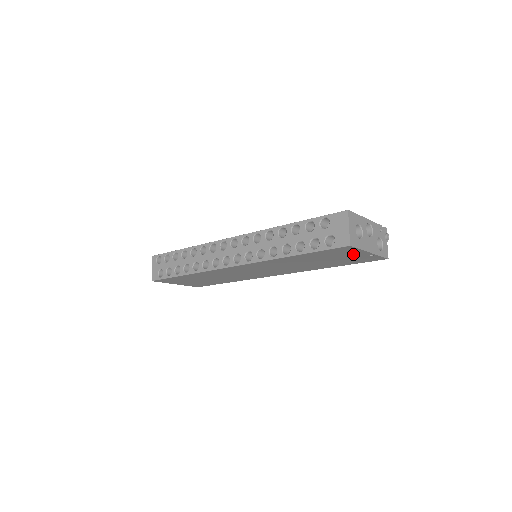
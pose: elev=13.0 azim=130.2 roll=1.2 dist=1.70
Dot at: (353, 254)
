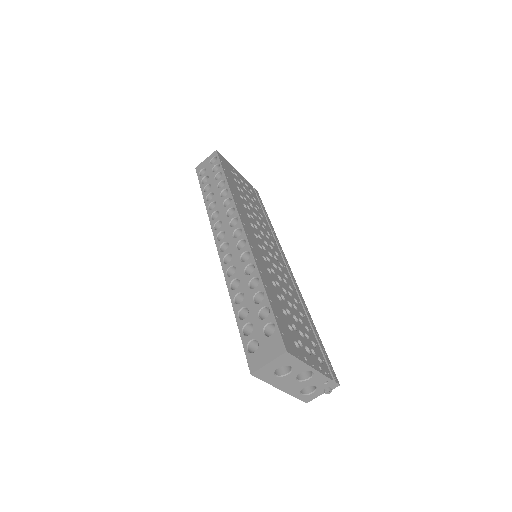
Dot at: occluded
